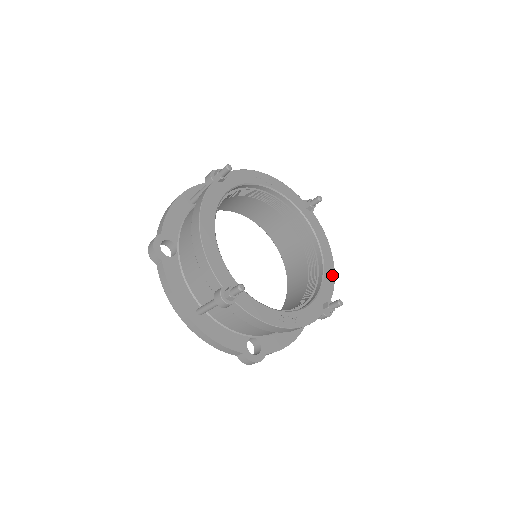
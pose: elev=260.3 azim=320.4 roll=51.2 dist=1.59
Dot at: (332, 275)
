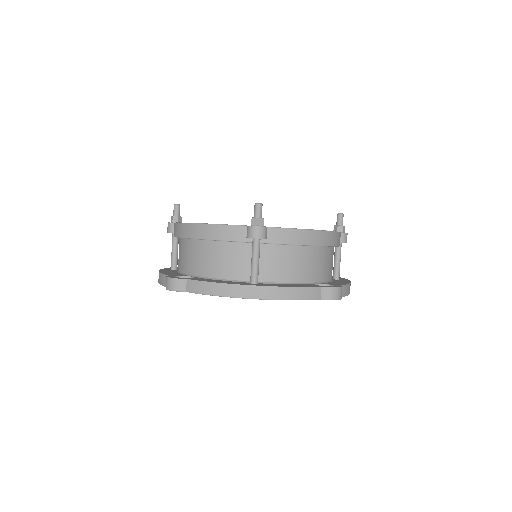
Dot at: occluded
